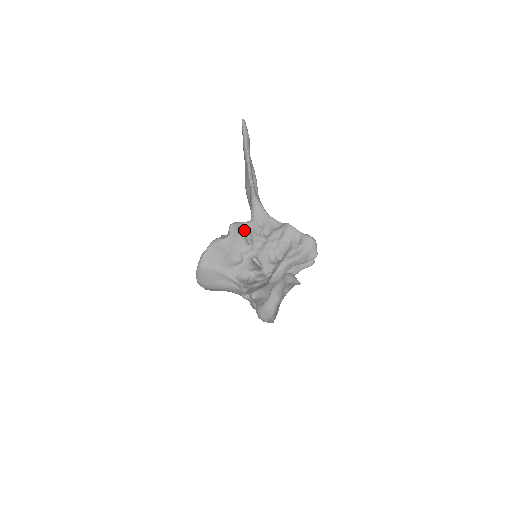
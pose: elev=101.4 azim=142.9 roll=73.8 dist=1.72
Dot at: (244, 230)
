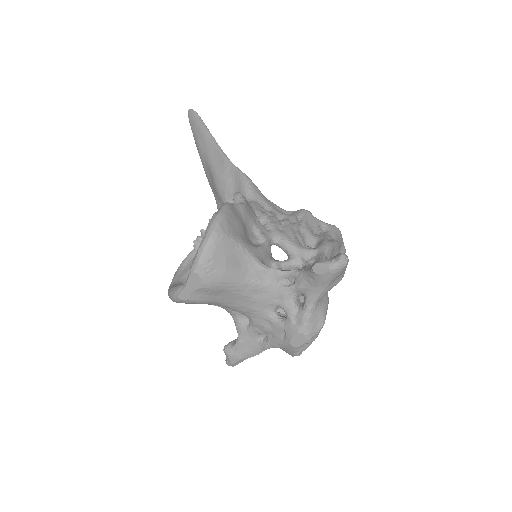
Dot at: occluded
